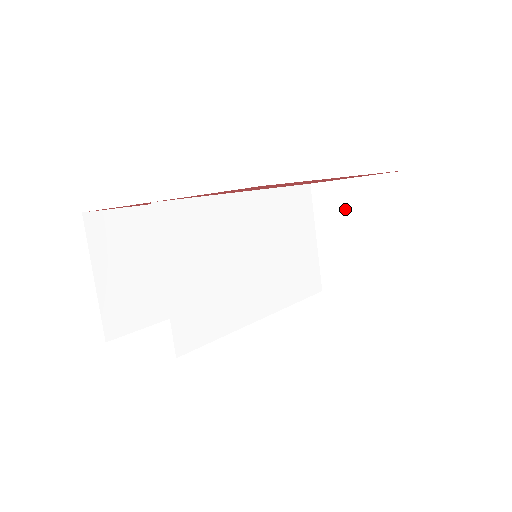
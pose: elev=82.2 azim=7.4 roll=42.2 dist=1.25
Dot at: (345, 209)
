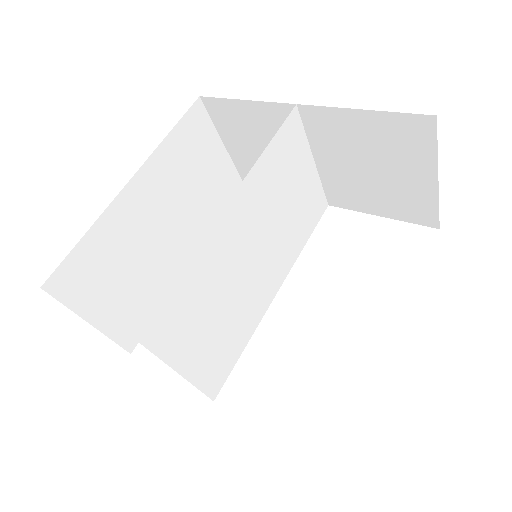
Dot at: (350, 140)
